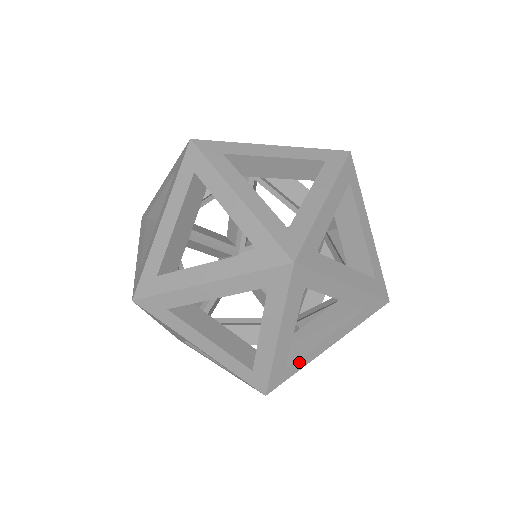
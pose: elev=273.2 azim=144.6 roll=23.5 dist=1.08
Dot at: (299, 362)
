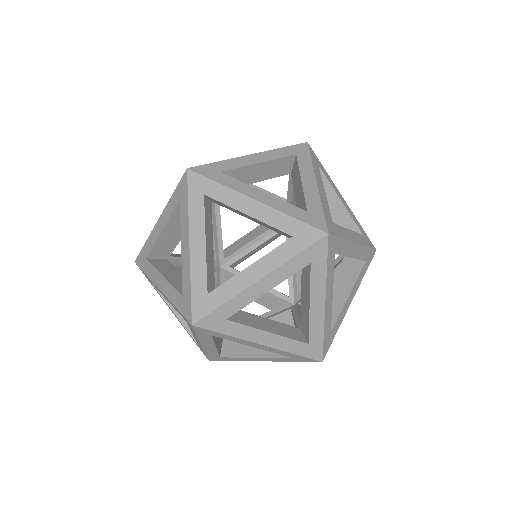
Dot at: (224, 289)
